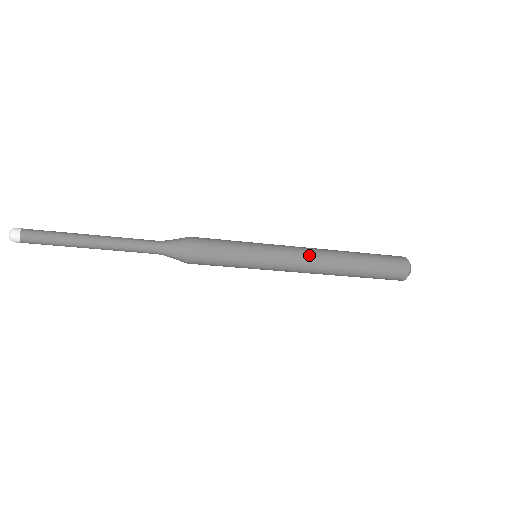
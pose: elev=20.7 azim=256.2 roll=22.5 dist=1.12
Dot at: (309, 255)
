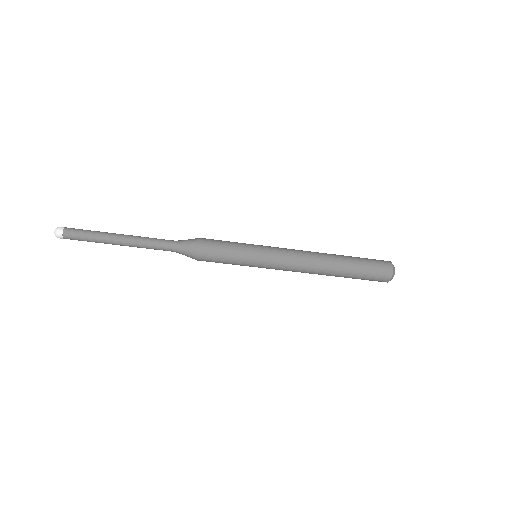
Dot at: (302, 257)
